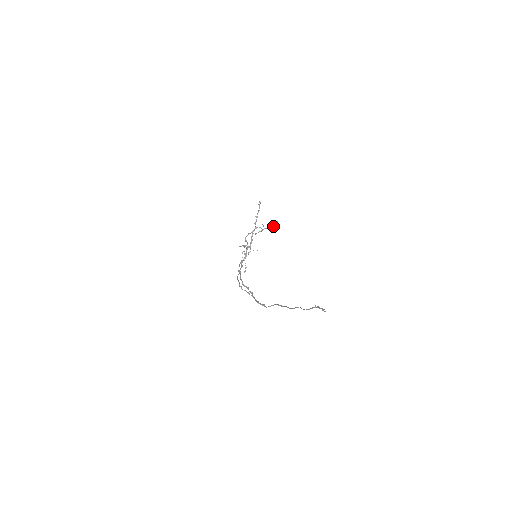
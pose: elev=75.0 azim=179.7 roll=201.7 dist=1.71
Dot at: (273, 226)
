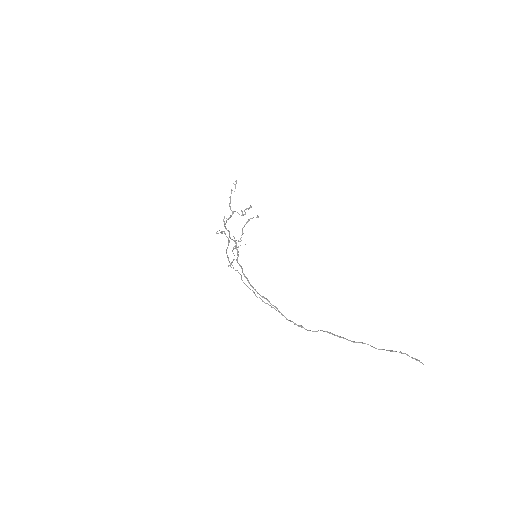
Dot at: (258, 217)
